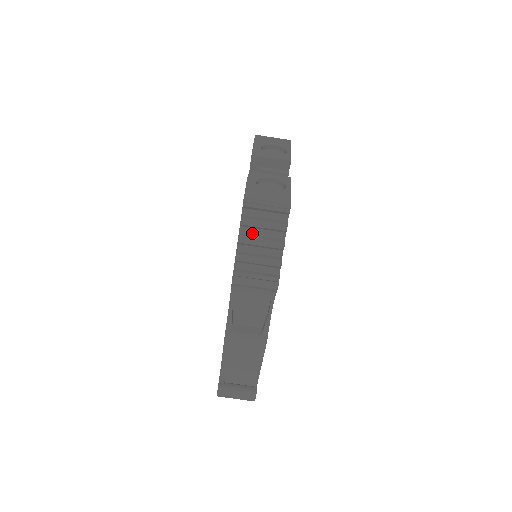
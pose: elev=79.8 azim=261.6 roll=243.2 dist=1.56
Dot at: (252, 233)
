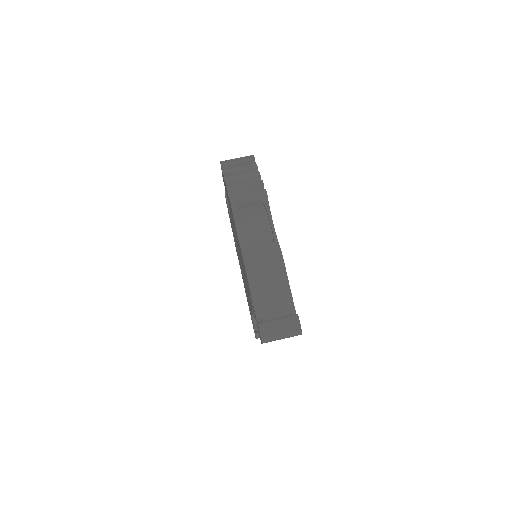
Dot at: occluded
